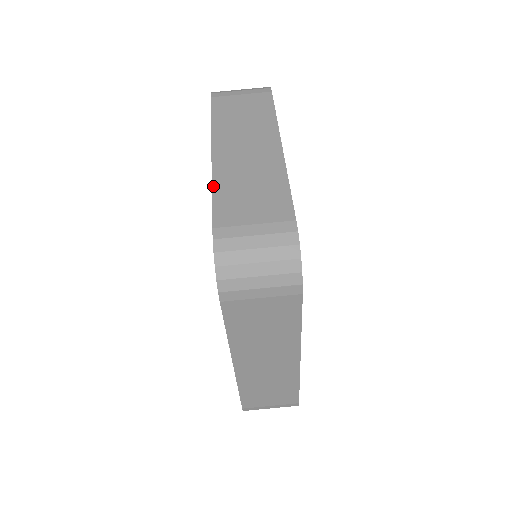
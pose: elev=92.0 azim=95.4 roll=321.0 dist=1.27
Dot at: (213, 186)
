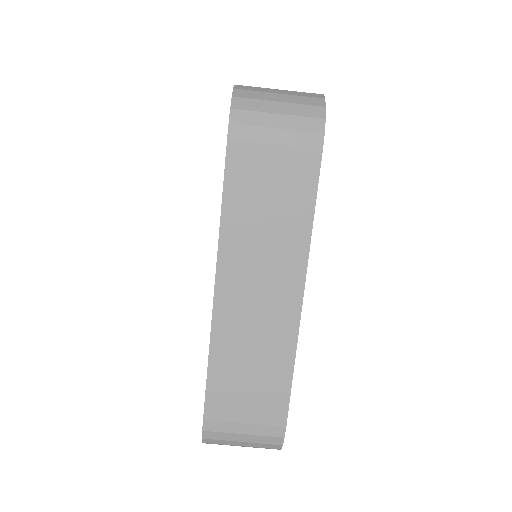
Dot at: occluded
